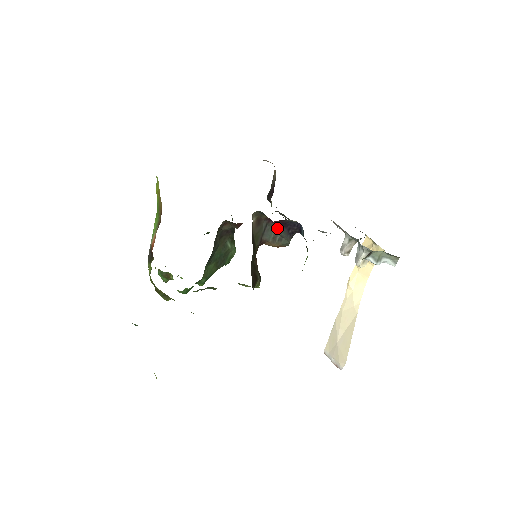
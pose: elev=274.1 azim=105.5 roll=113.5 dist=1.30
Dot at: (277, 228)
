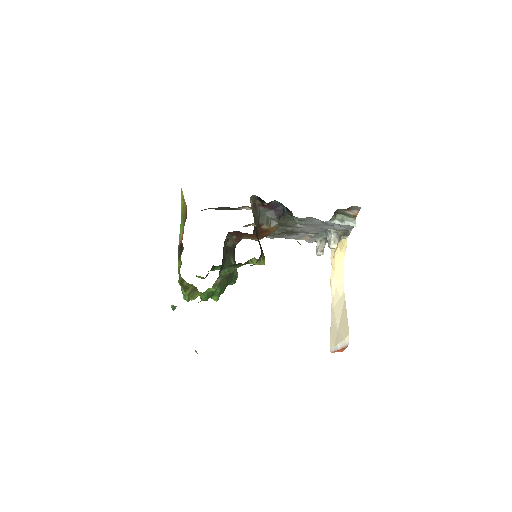
Dot at: (268, 213)
